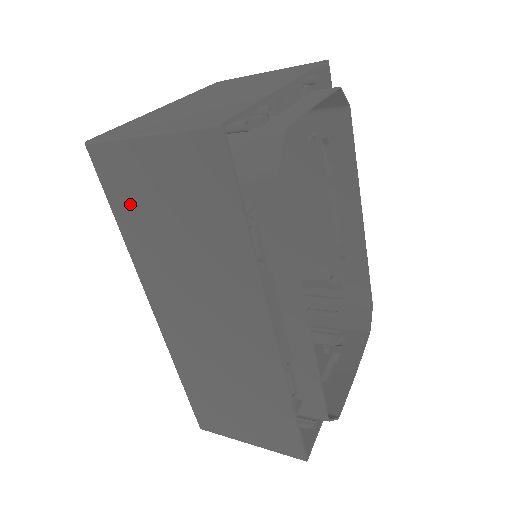
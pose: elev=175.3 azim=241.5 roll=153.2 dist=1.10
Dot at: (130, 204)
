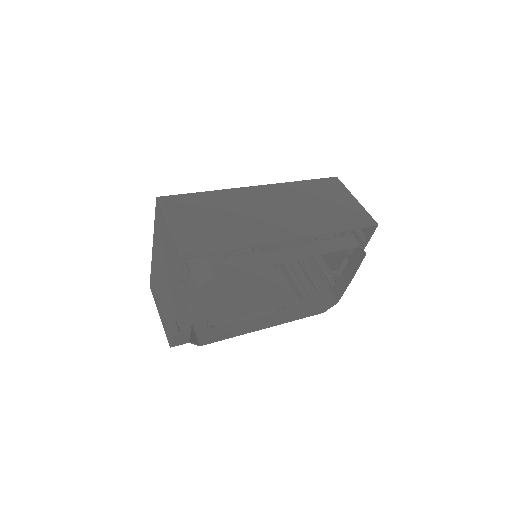
Dot at: occluded
